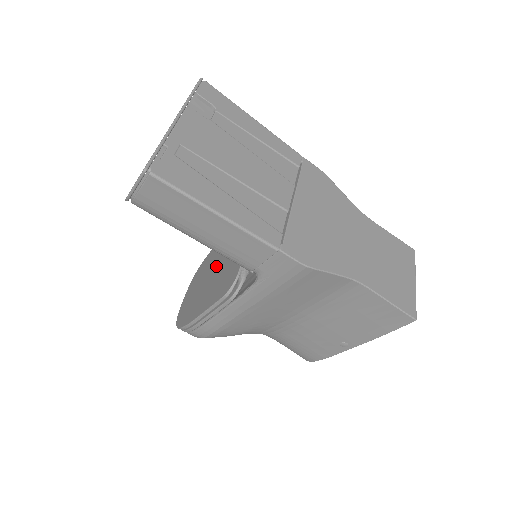
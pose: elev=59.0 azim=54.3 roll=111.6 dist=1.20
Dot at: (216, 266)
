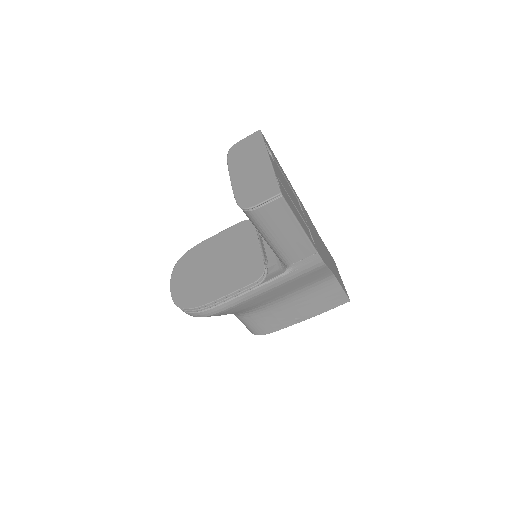
Dot at: (217, 262)
